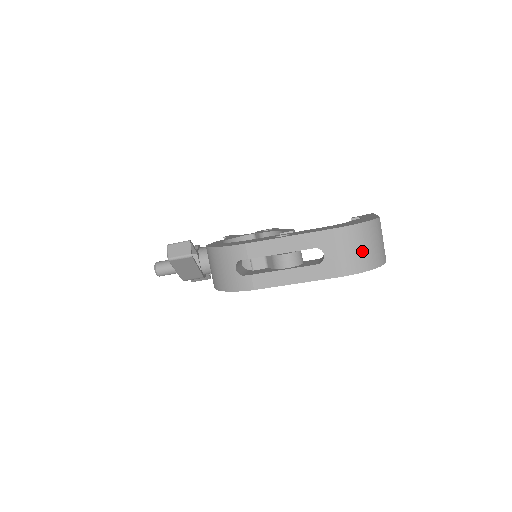
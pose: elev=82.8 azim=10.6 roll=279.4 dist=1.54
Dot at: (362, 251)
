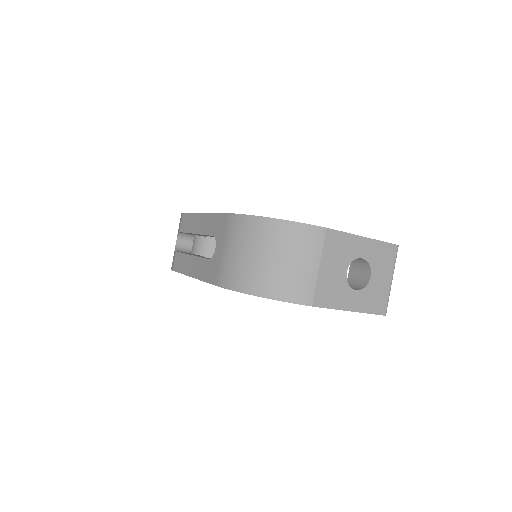
Dot at: (251, 260)
